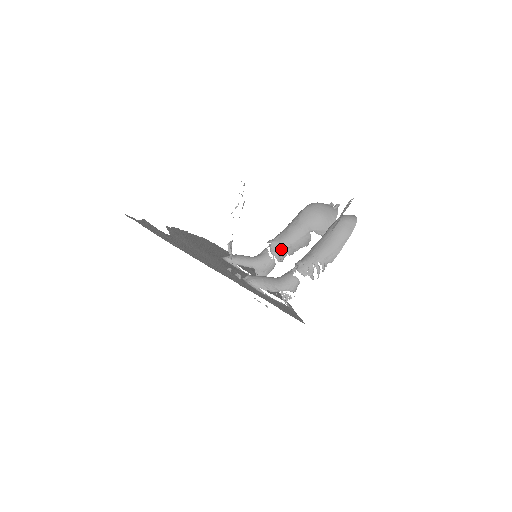
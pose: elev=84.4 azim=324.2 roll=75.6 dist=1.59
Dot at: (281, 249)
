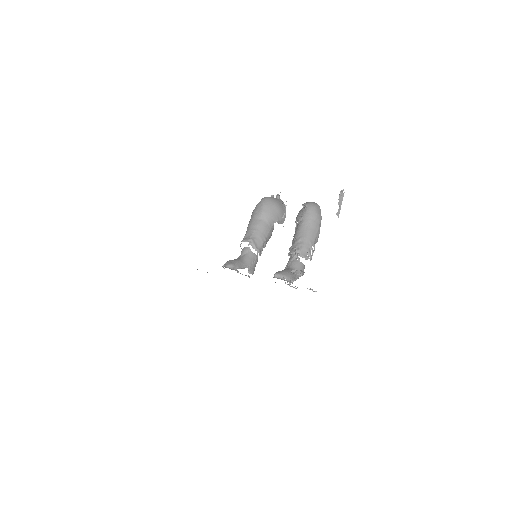
Dot at: (261, 244)
